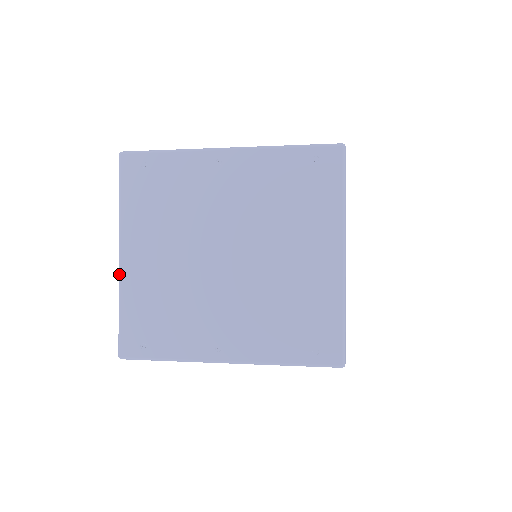
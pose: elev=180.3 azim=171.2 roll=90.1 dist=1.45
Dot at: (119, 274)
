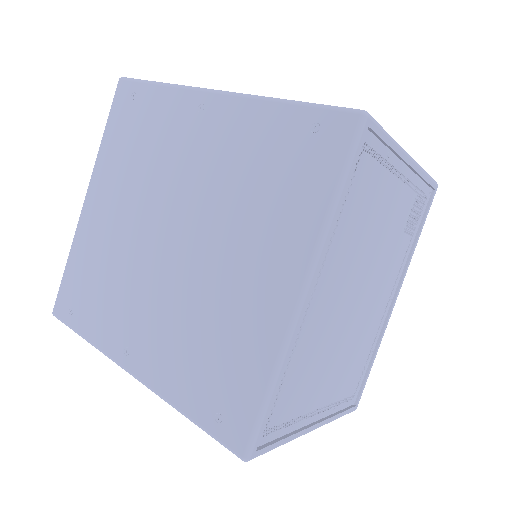
Dot at: occluded
